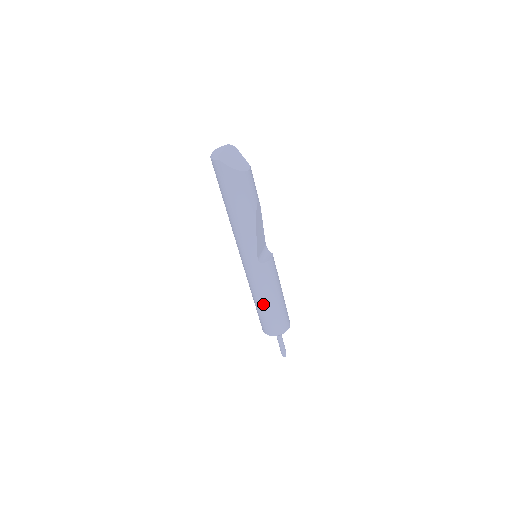
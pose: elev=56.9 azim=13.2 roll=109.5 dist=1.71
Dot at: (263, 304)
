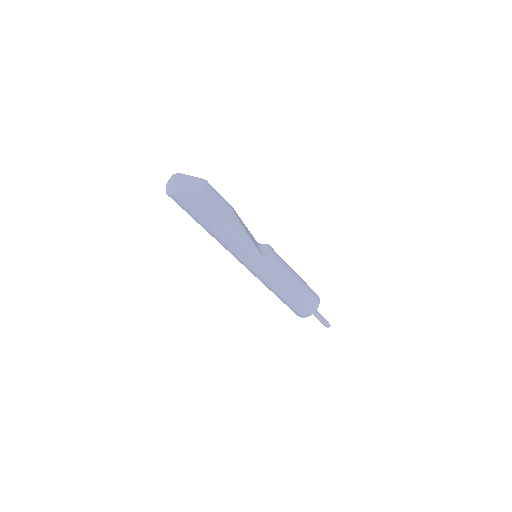
Dot at: (289, 292)
